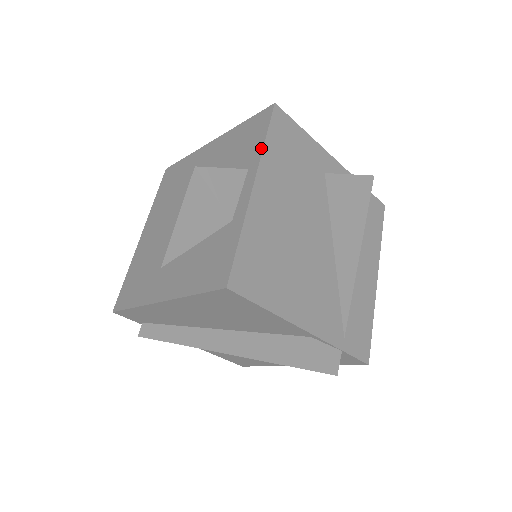
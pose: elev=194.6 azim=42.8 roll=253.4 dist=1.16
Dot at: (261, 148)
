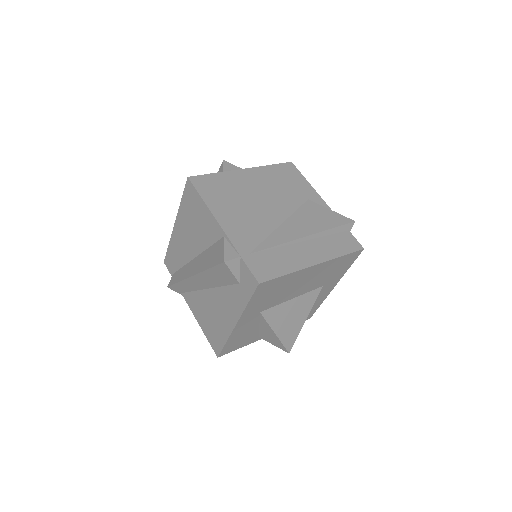
Dot at: (265, 166)
